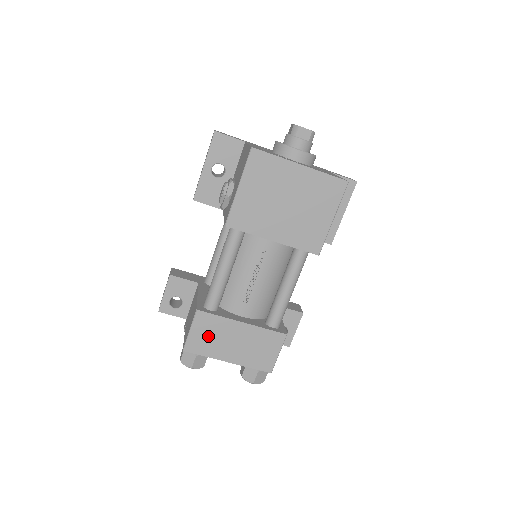
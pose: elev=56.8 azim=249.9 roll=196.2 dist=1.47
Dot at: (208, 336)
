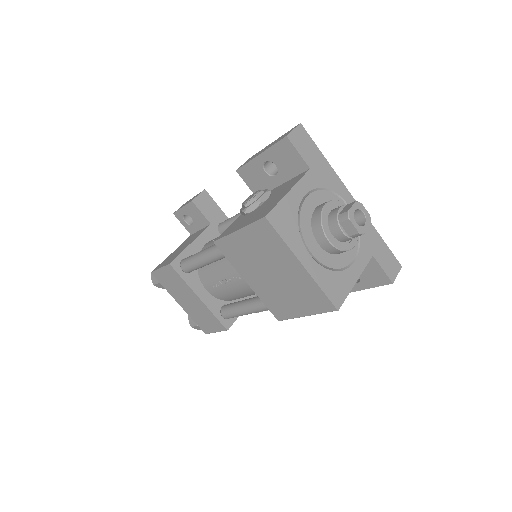
Dot at: (171, 282)
